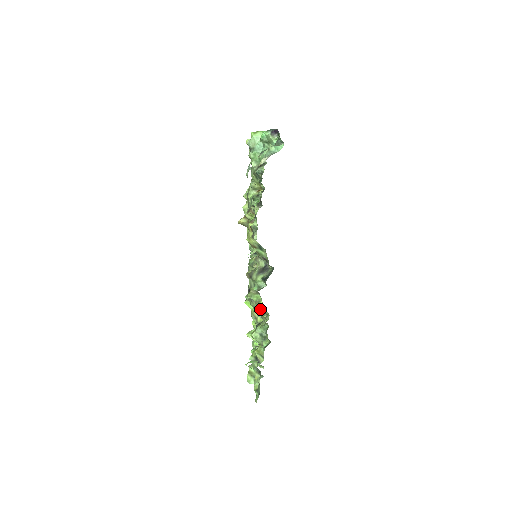
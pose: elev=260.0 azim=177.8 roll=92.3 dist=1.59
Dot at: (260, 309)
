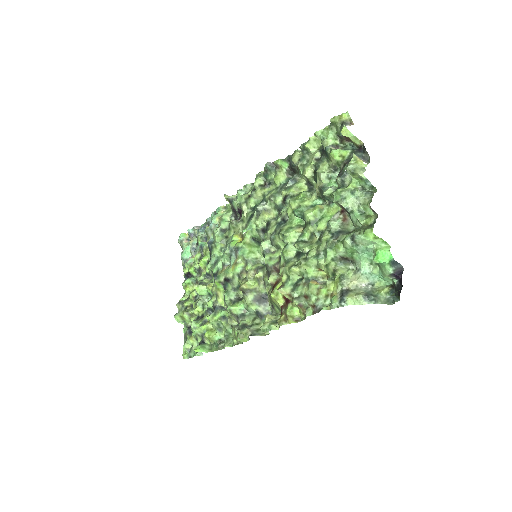
Dot at: (240, 340)
